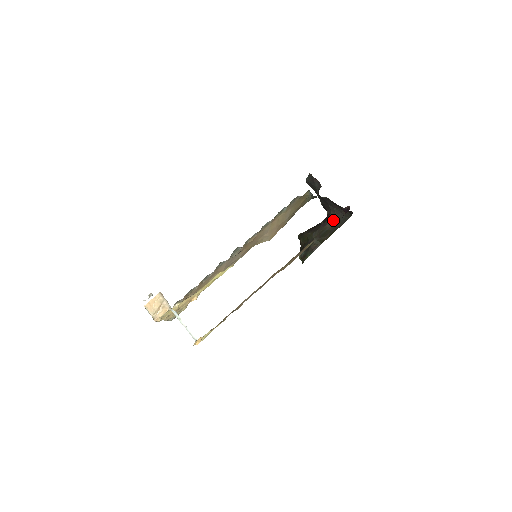
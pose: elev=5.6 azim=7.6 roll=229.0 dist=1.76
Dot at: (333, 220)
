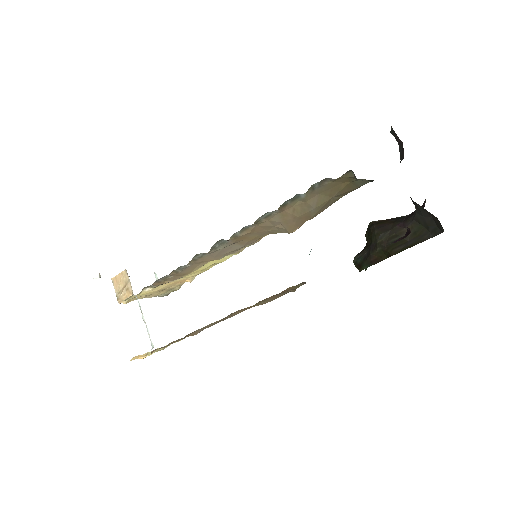
Dot at: (418, 223)
